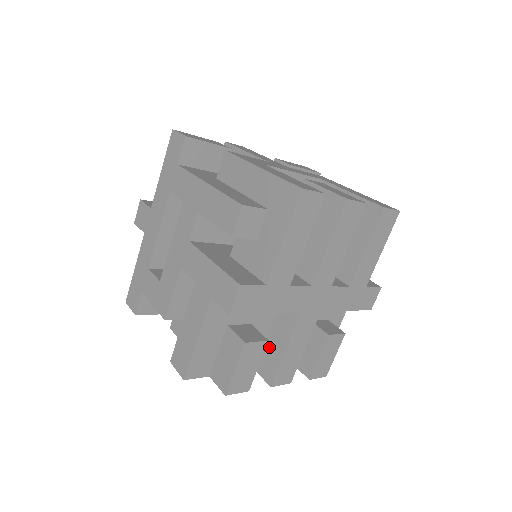
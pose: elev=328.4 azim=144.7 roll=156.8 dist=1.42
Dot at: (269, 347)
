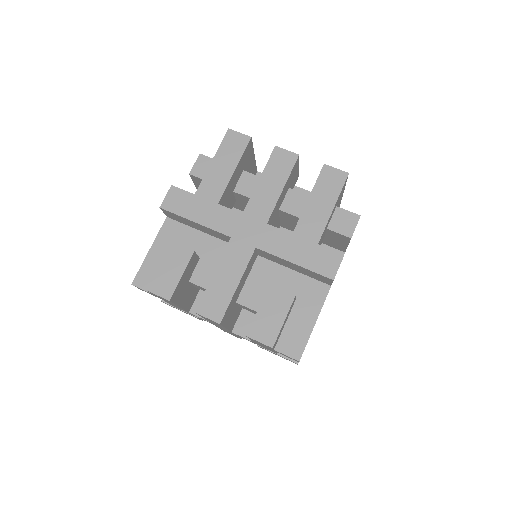
Dot at: occluded
